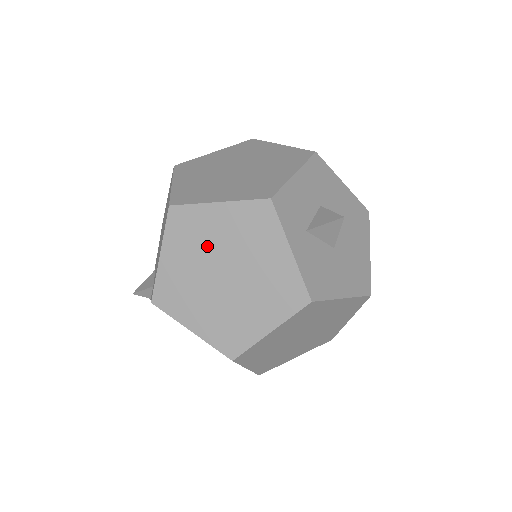
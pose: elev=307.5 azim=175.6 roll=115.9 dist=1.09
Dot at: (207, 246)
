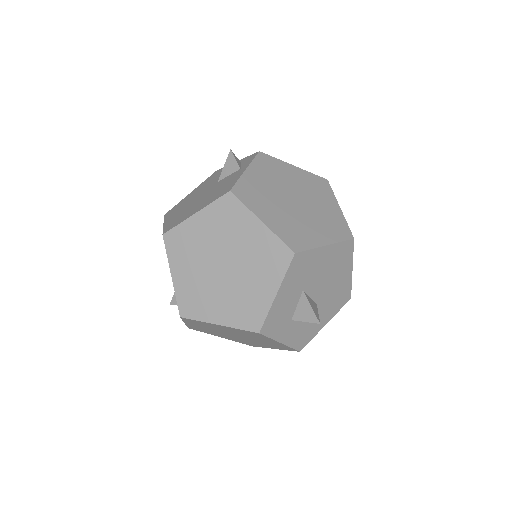
Dot at: (218, 329)
